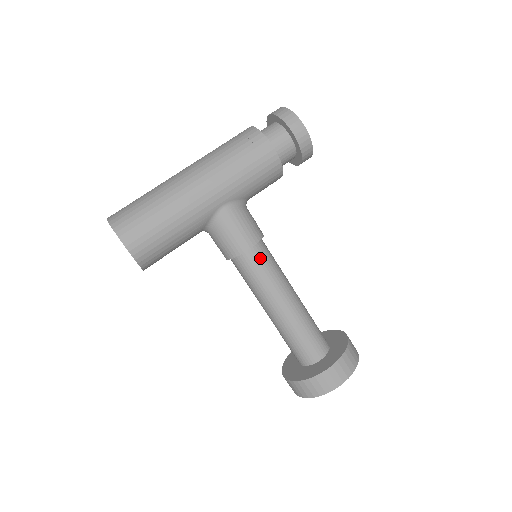
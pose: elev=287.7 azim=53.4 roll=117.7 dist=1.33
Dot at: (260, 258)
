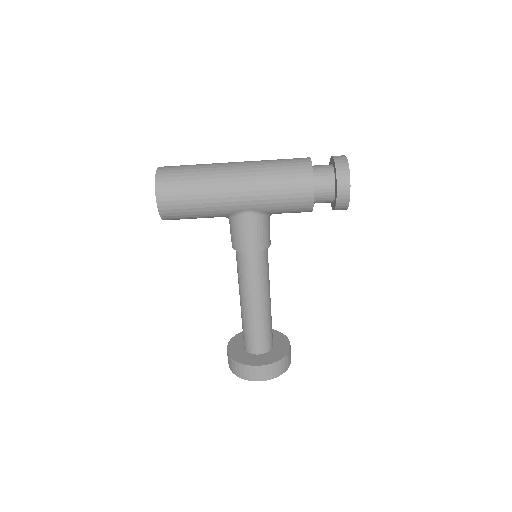
Dot at: (255, 262)
